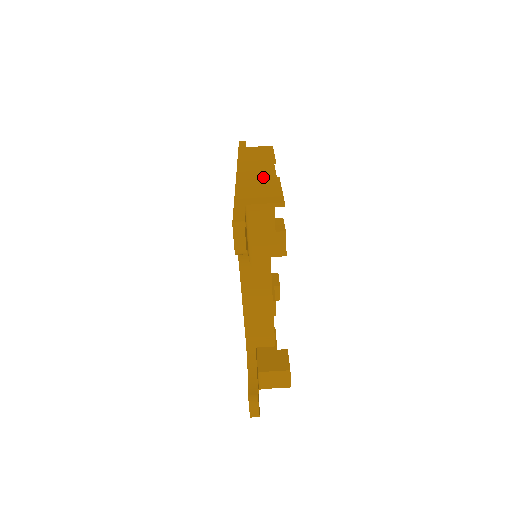
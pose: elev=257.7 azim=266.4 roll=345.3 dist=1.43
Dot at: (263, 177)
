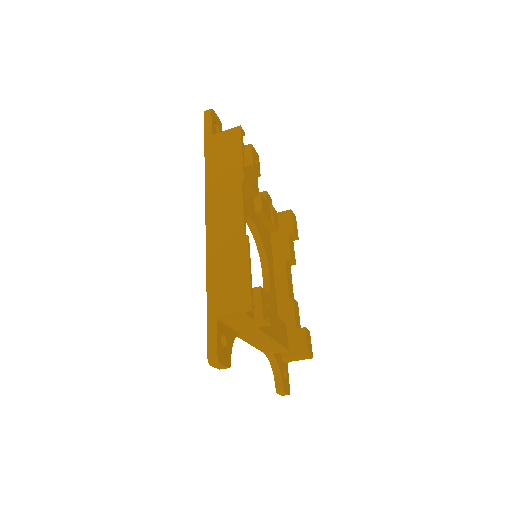
Dot at: (231, 237)
